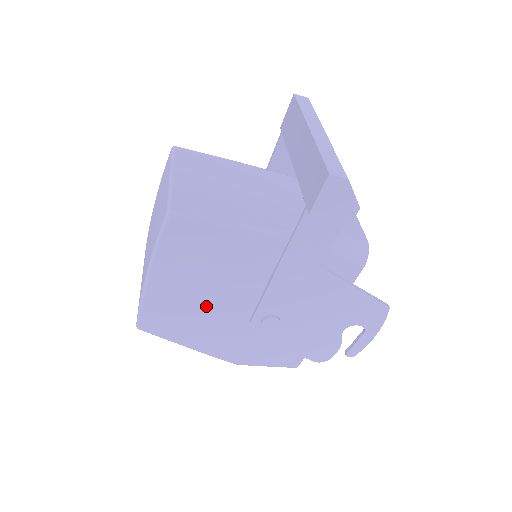
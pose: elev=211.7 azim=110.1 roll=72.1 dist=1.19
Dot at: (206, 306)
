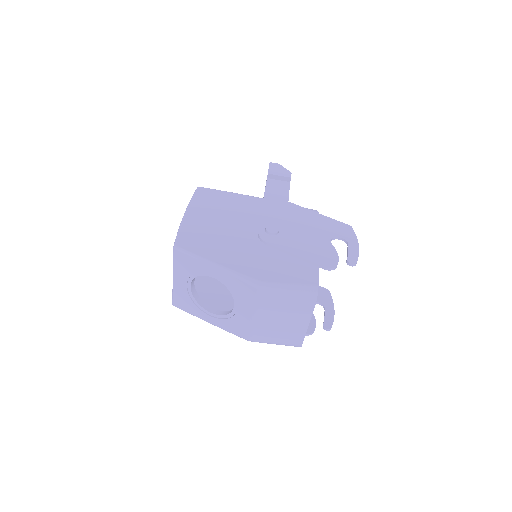
Dot at: (224, 231)
